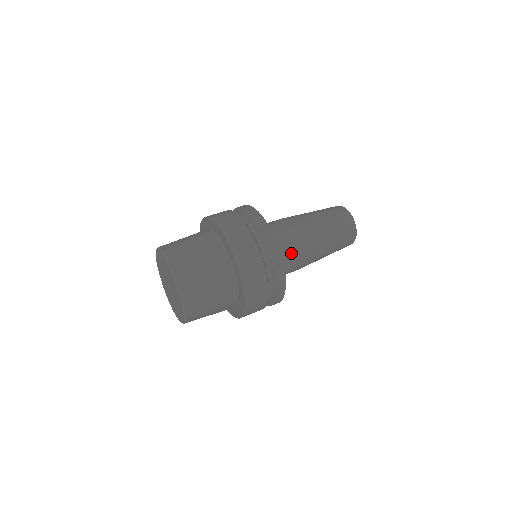
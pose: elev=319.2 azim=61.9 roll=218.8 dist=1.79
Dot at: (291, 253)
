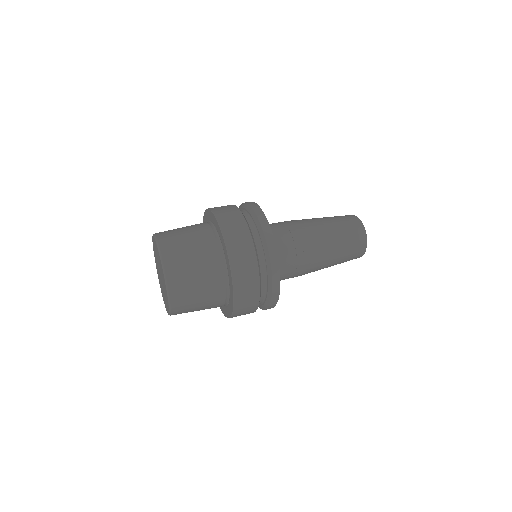
Dot at: (292, 259)
